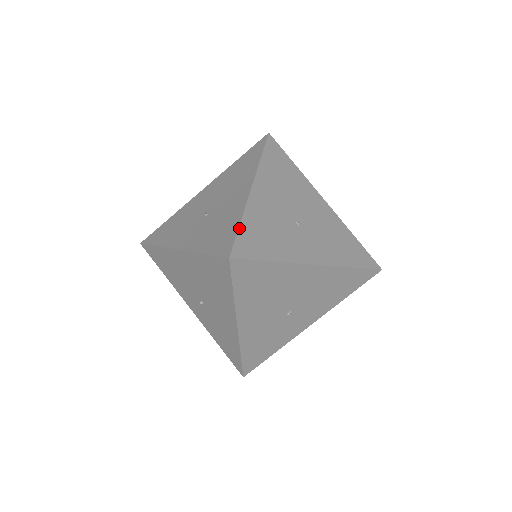
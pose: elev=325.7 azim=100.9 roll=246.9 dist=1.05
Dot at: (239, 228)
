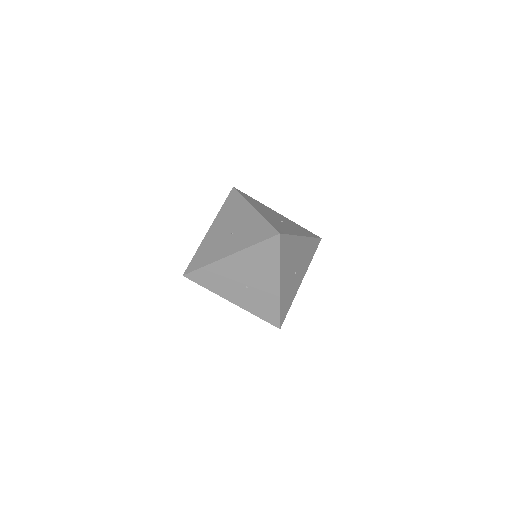
Dot at: (270, 223)
